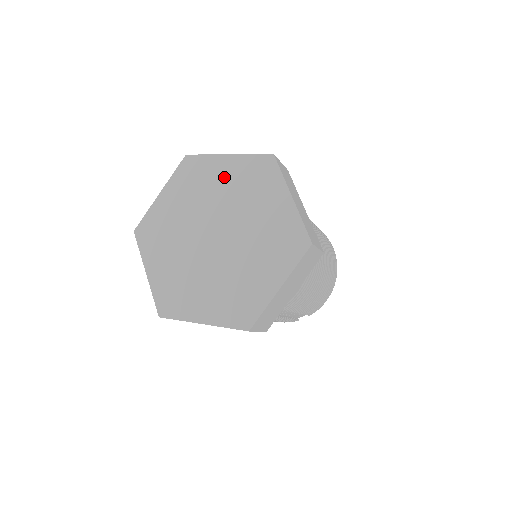
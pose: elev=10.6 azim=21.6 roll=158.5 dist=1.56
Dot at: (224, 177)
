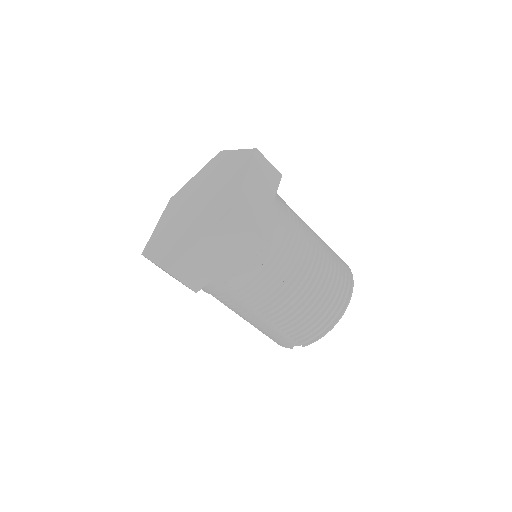
Dot at: (225, 165)
